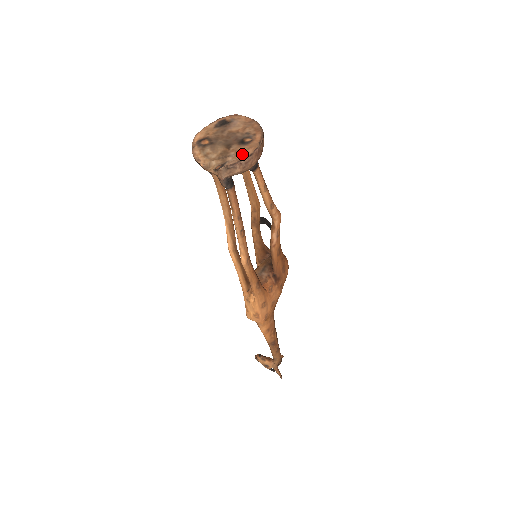
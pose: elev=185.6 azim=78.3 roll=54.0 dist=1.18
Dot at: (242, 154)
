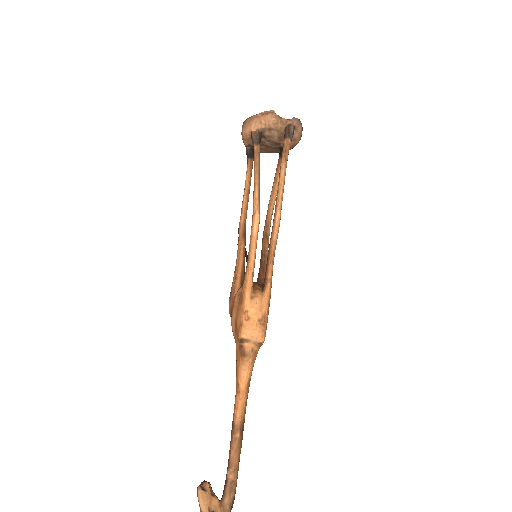
Dot at: occluded
